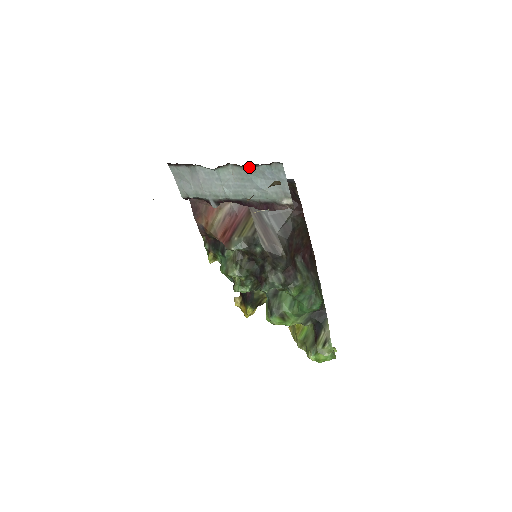
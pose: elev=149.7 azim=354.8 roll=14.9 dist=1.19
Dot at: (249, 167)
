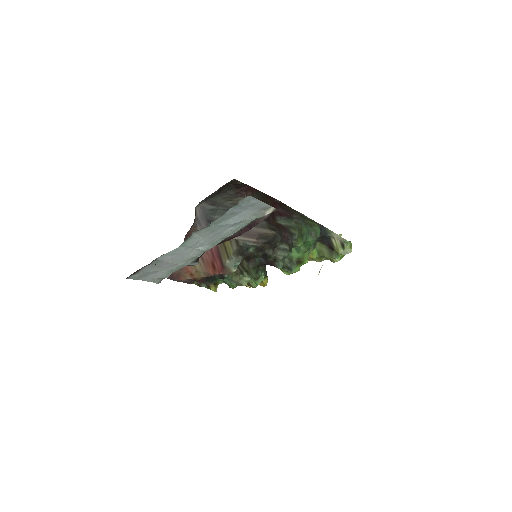
Dot at: (215, 221)
